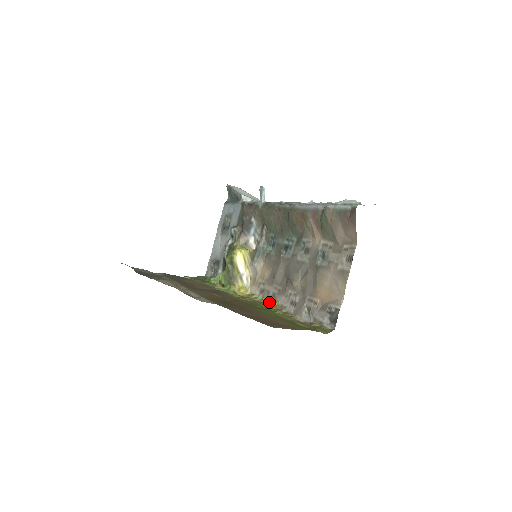
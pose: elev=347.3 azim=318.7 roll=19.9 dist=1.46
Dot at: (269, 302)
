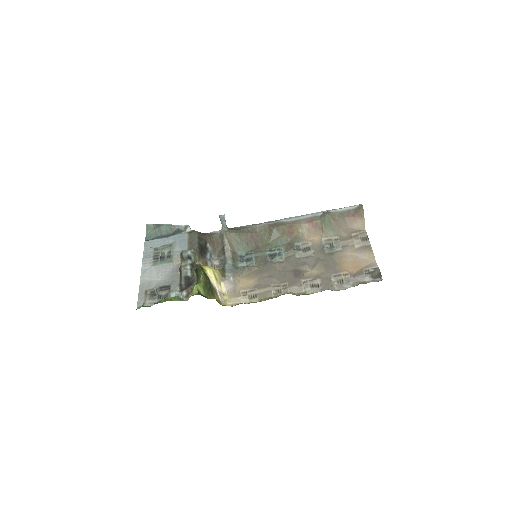
Dot at: occluded
